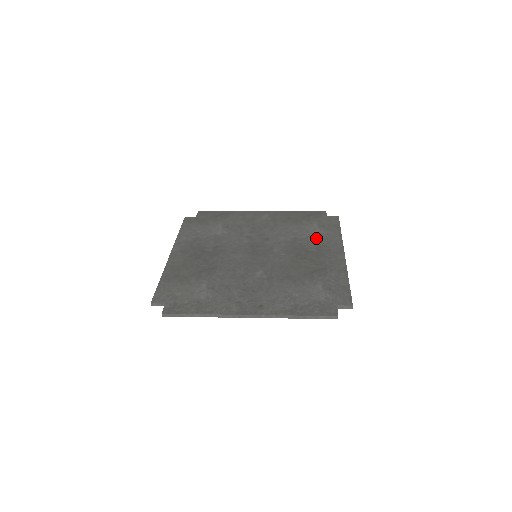
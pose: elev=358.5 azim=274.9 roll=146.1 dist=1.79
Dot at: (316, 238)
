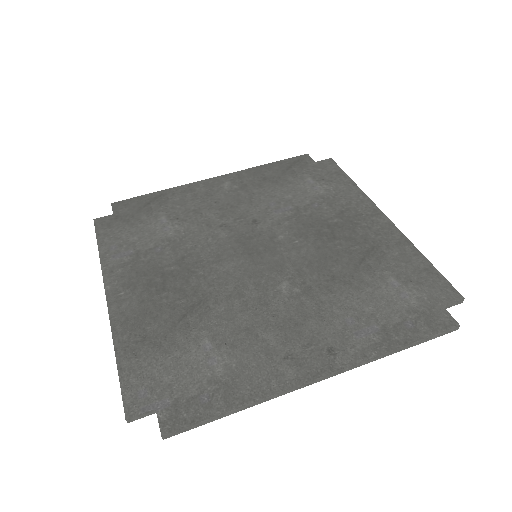
Dot at: (326, 200)
